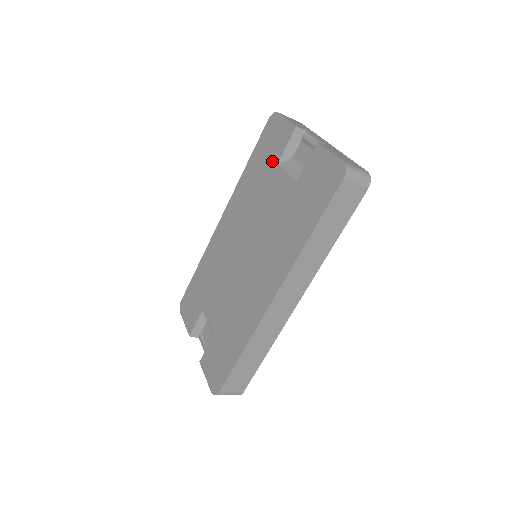
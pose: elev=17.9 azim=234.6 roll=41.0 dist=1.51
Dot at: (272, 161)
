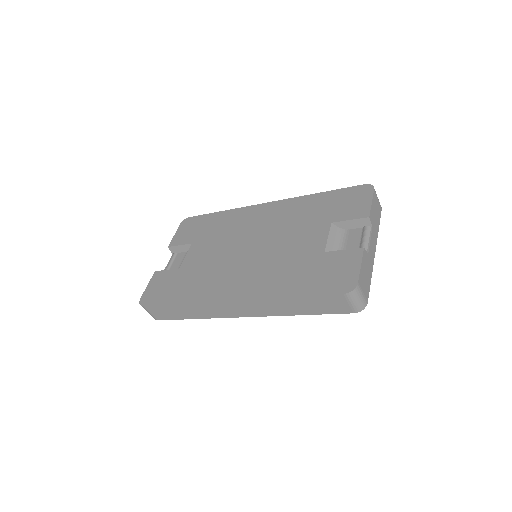
Dot at: (332, 216)
